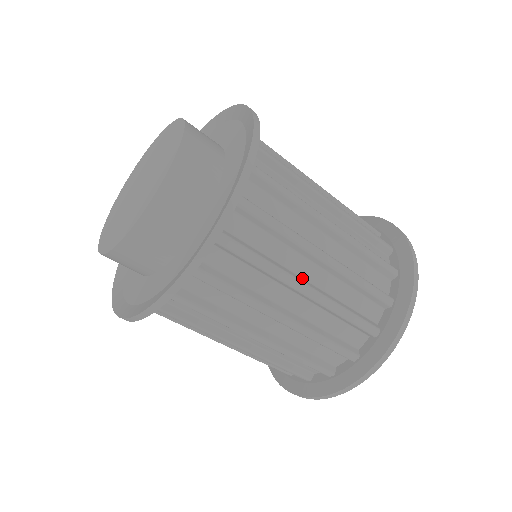
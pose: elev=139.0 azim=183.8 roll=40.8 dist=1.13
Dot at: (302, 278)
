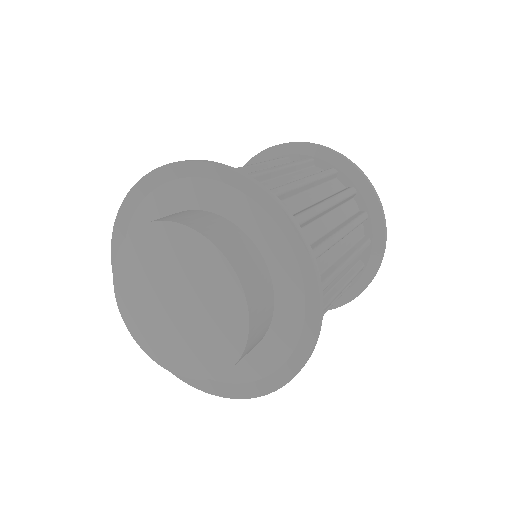
Dot at: (329, 232)
